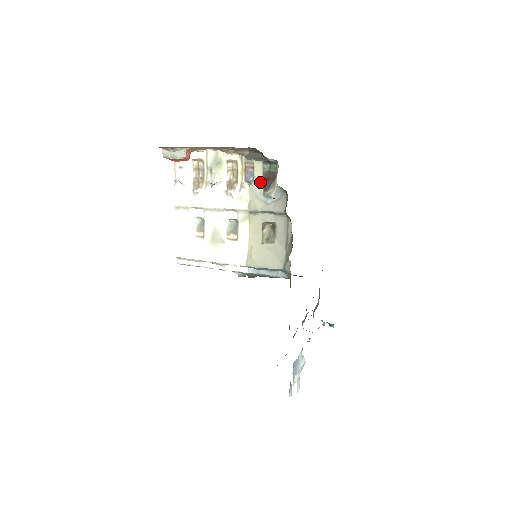
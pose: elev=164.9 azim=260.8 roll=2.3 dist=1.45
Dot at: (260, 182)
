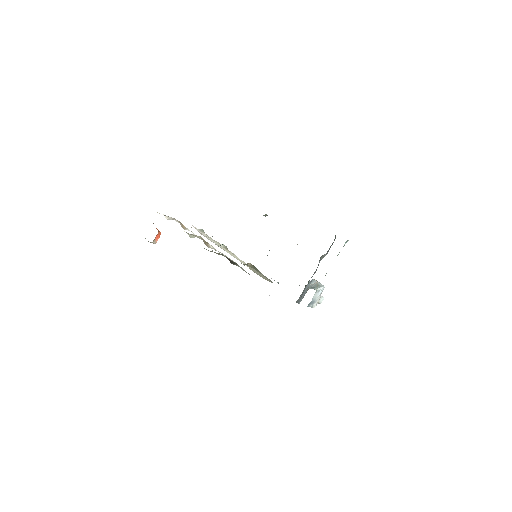
Dot at: occluded
